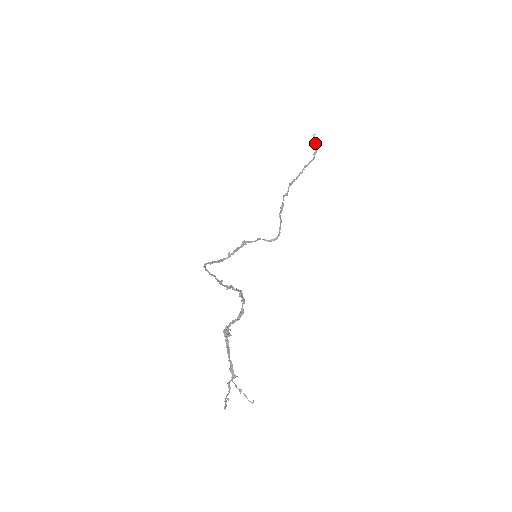
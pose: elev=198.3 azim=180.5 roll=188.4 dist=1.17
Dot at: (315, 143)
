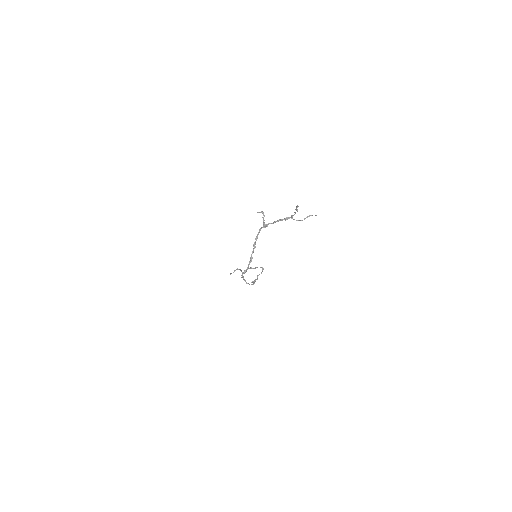
Dot at: (234, 271)
